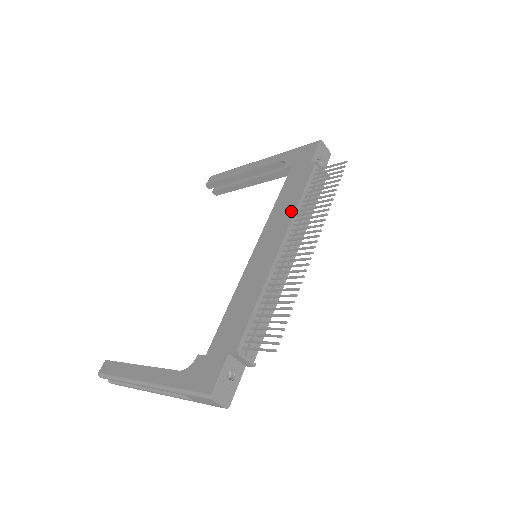
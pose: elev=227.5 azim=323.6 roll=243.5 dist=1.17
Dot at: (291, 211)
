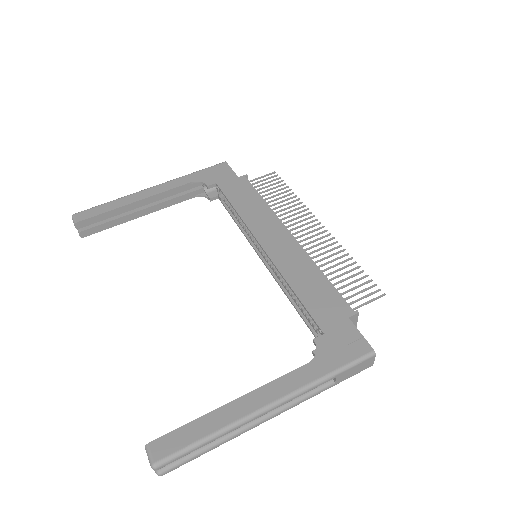
Dot at: (267, 211)
